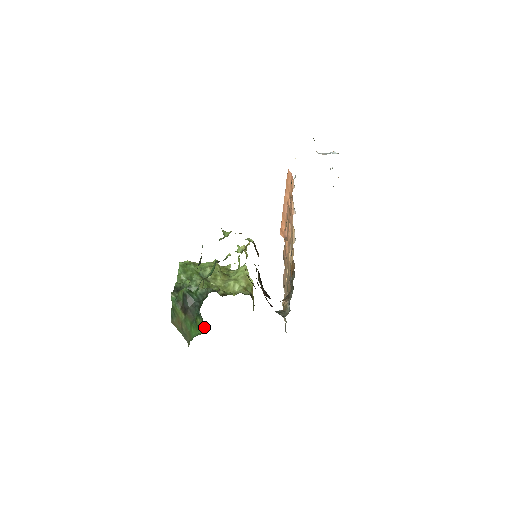
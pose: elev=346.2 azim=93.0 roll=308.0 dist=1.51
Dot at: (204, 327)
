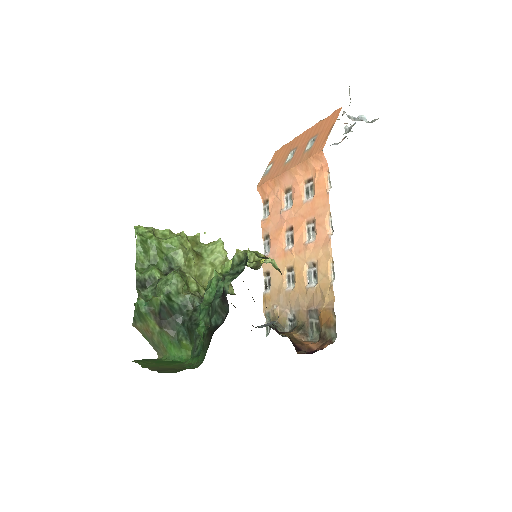
Dot at: occluded
